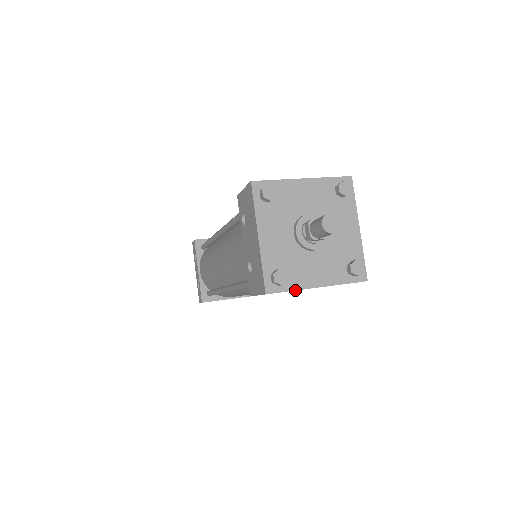
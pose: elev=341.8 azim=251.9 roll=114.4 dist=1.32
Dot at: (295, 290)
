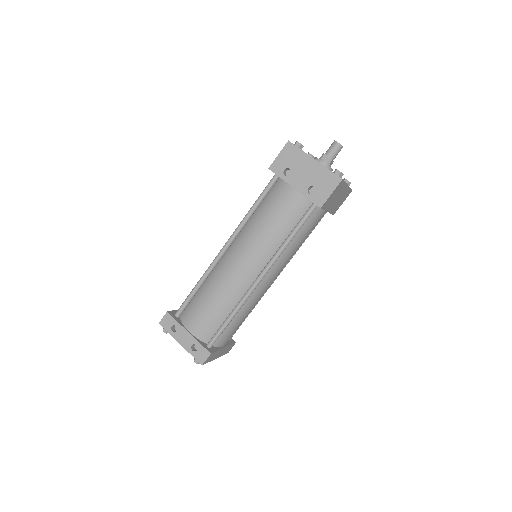
Dot at: (345, 182)
